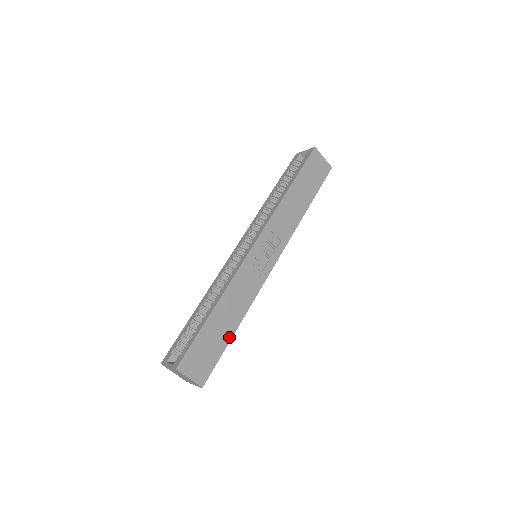
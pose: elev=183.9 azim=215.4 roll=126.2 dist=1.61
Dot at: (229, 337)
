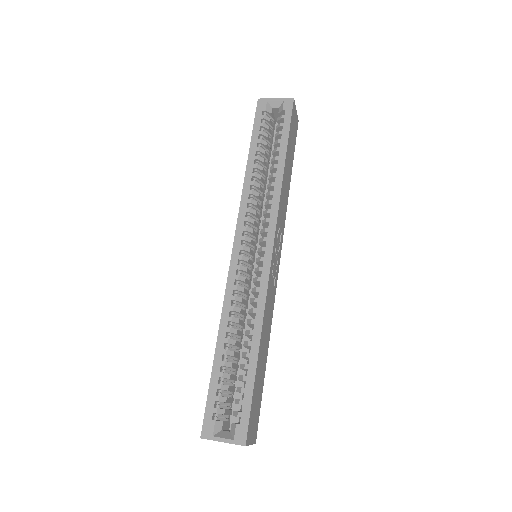
Dot at: (264, 372)
